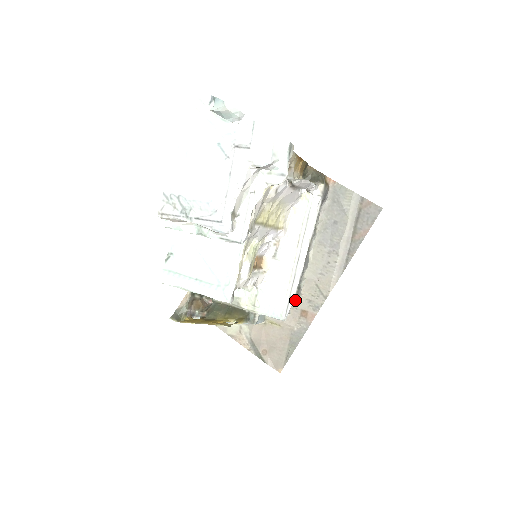
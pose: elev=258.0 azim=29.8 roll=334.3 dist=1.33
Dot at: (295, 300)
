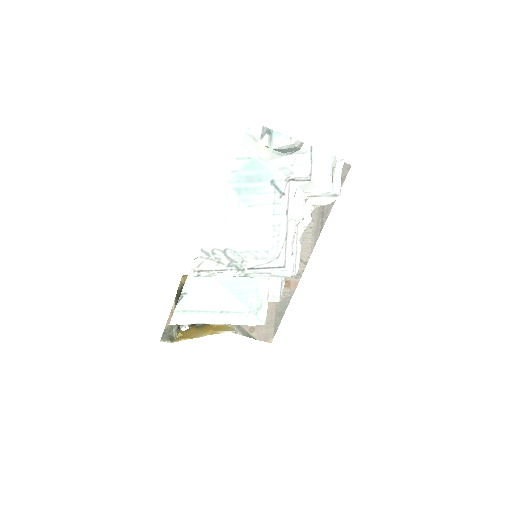
Dot at: occluded
